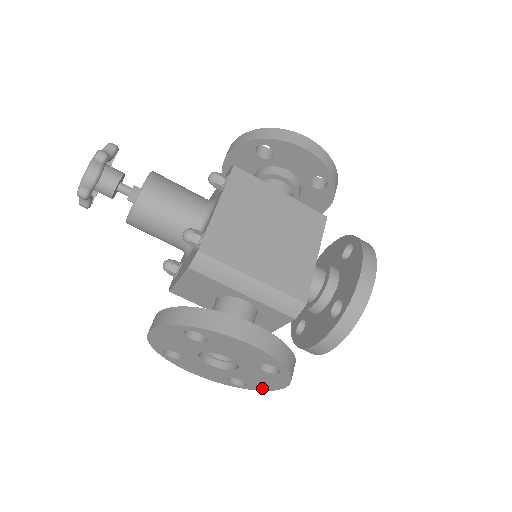
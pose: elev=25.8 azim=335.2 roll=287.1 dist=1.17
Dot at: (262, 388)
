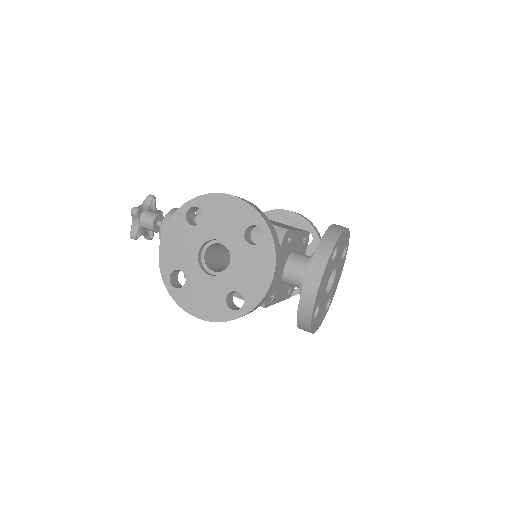
Dot at: (257, 296)
